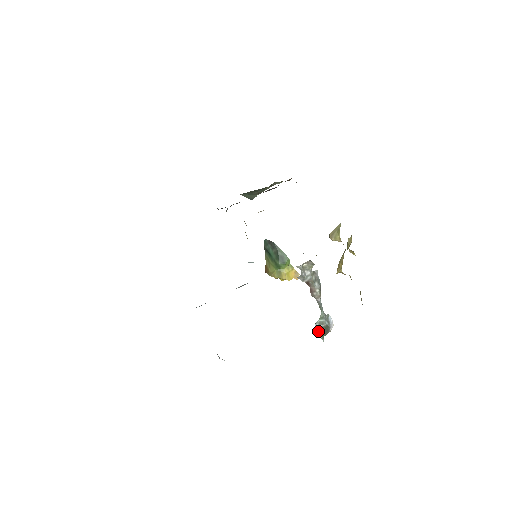
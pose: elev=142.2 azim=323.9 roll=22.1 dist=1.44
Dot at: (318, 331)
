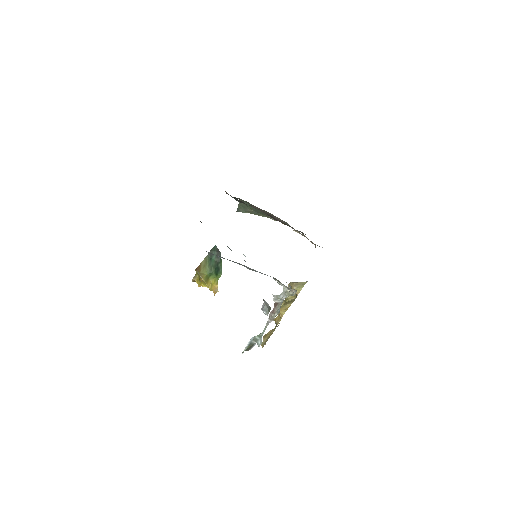
Dot at: (249, 344)
